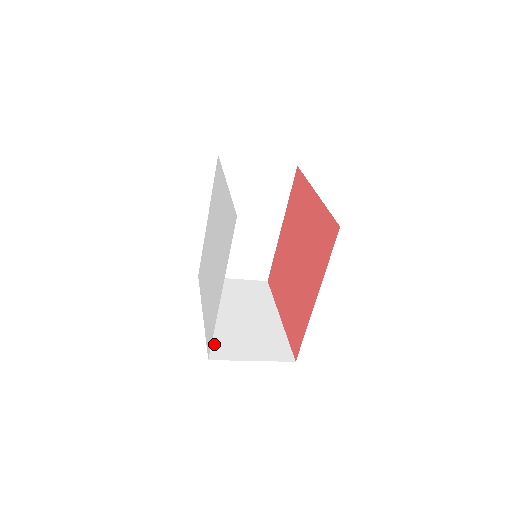
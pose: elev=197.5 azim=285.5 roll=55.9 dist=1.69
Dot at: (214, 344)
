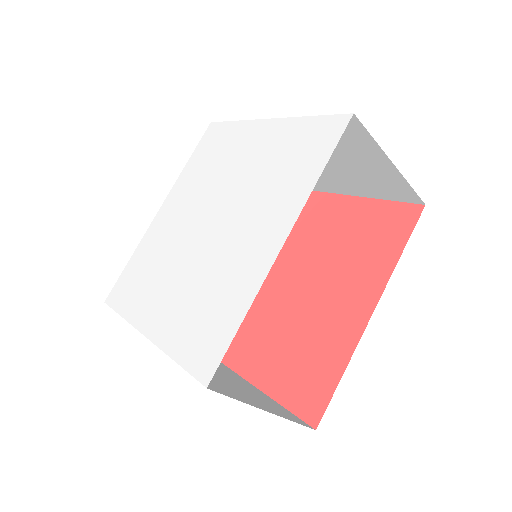
Dot at: occluded
